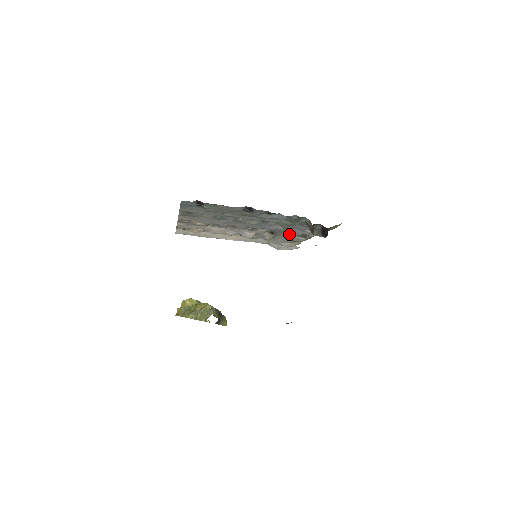
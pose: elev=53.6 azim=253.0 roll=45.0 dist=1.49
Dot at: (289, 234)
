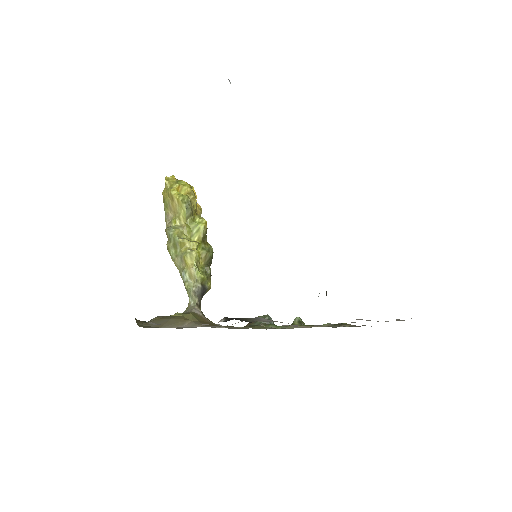
Dot at: occluded
